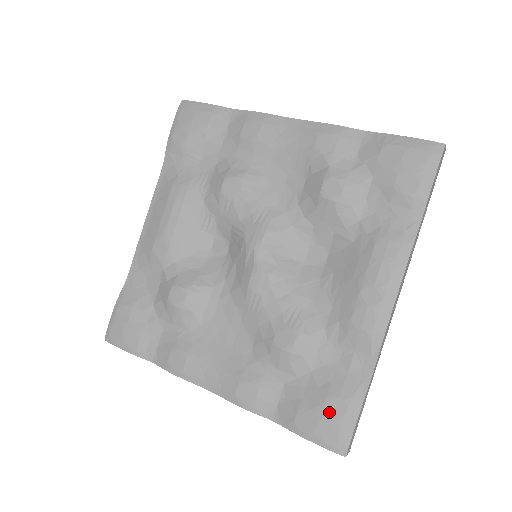
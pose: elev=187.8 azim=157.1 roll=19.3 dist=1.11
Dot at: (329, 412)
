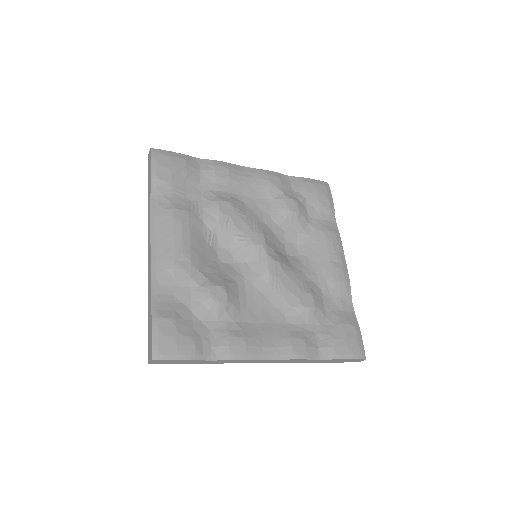
Dot at: (349, 335)
